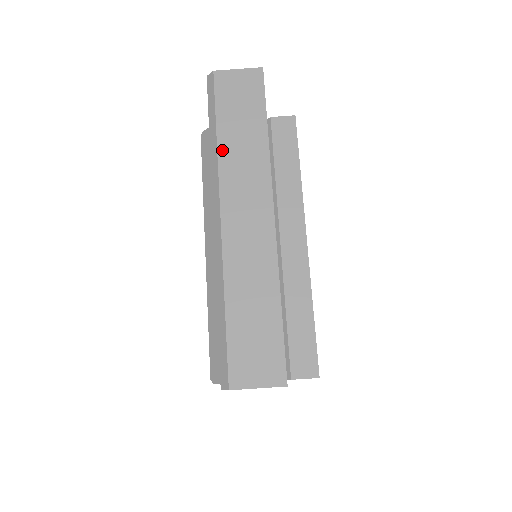
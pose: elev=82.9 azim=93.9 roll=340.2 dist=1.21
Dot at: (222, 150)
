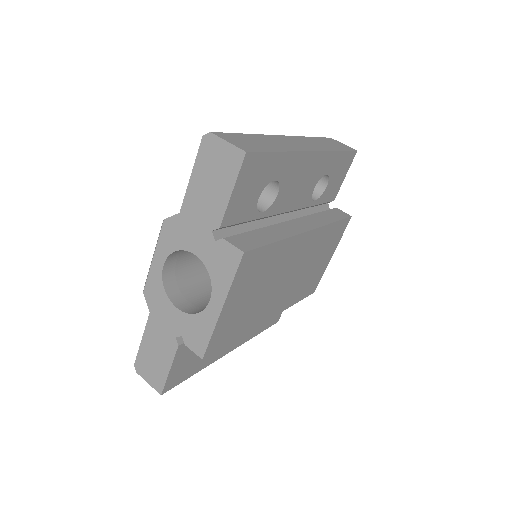
Dot at: (309, 138)
